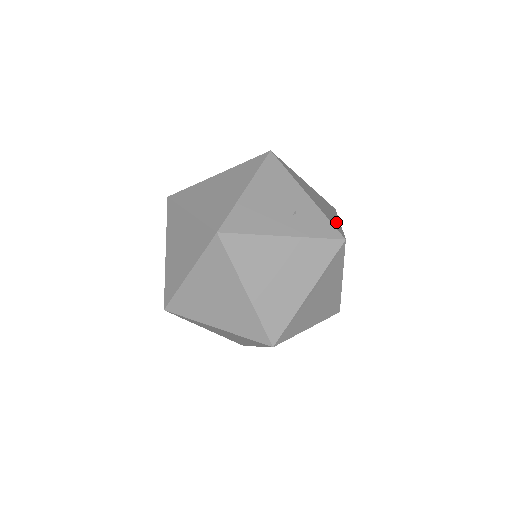
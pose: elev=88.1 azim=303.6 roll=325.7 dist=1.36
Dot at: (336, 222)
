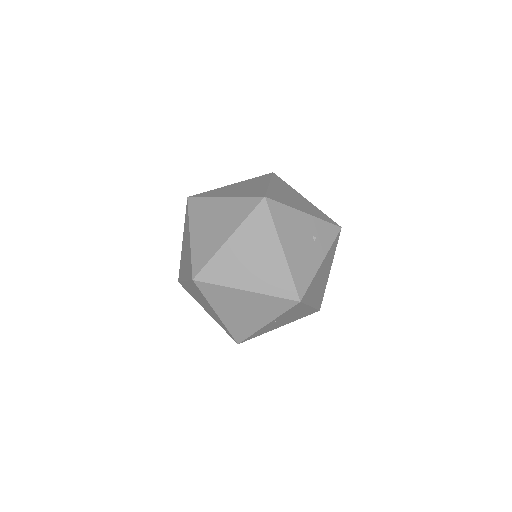
Dot at: (316, 209)
